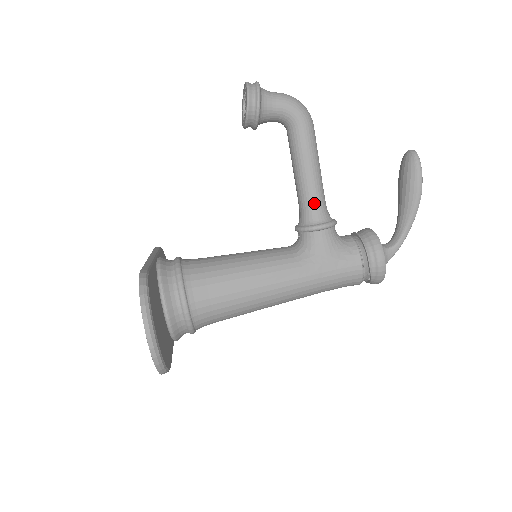
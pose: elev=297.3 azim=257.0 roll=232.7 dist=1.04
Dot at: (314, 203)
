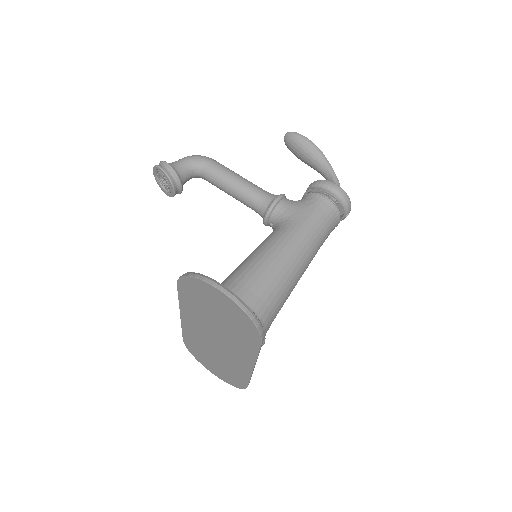
Dot at: (259, 193)
